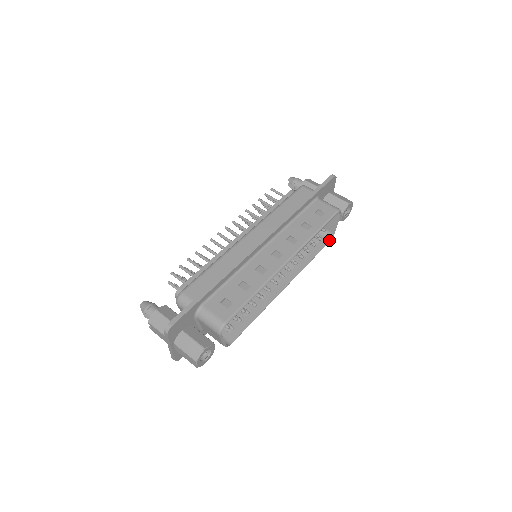
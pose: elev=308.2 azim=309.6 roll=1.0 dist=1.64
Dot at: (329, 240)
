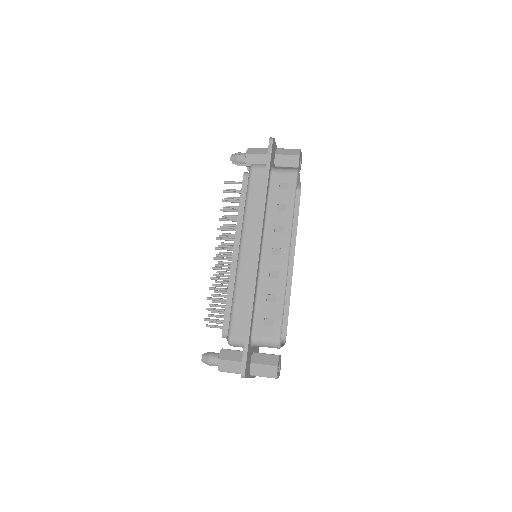
Dot at: (299, 193)
